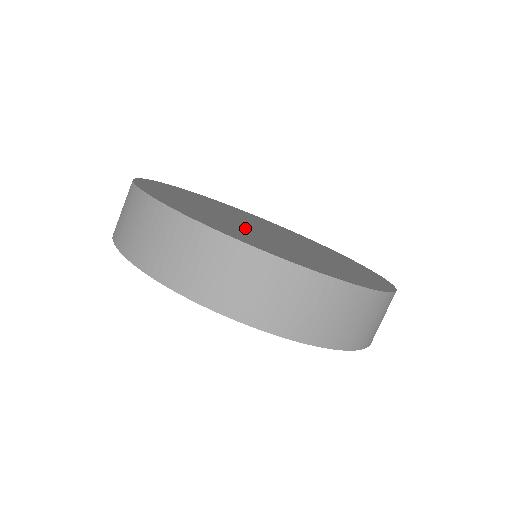
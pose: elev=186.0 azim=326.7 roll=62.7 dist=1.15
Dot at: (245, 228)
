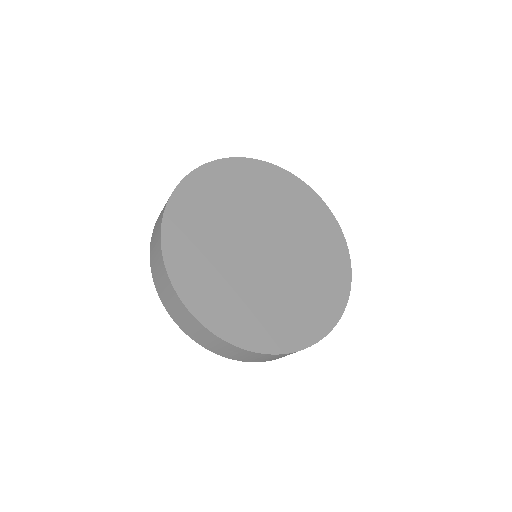
Dot at: (233, 265)
